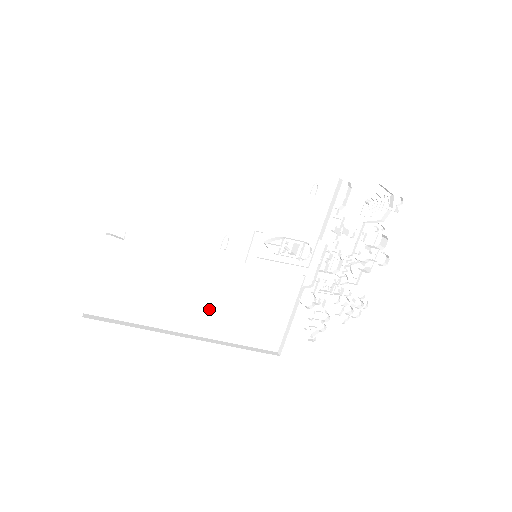
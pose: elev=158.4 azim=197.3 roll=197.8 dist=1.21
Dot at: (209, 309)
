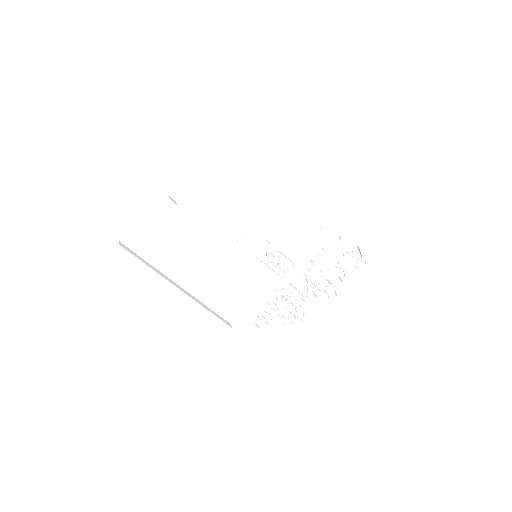
Dot at: (204, 276)
